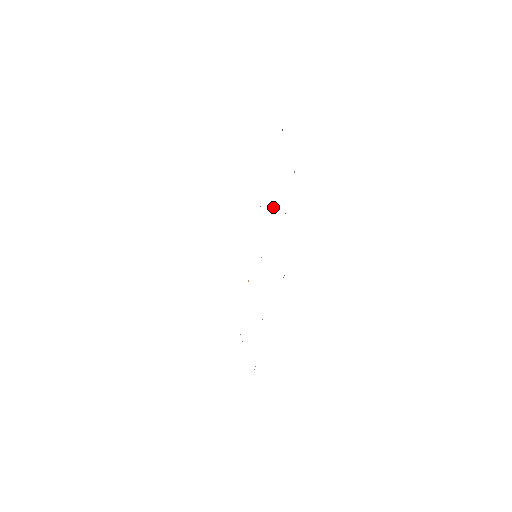
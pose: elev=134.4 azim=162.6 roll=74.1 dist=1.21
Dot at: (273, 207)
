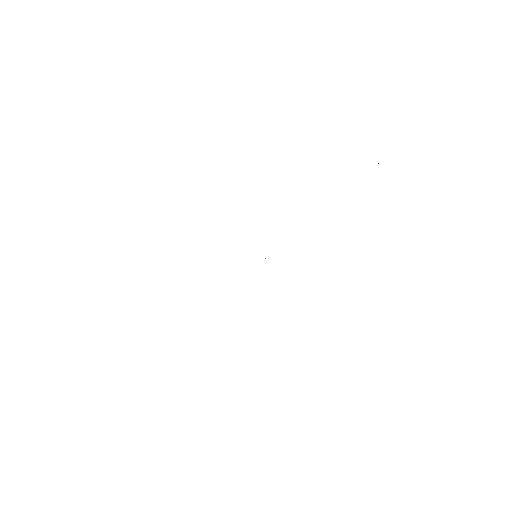
Dot at: occluded
